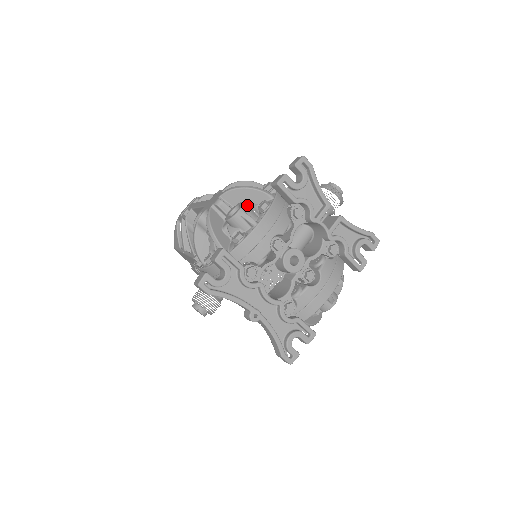
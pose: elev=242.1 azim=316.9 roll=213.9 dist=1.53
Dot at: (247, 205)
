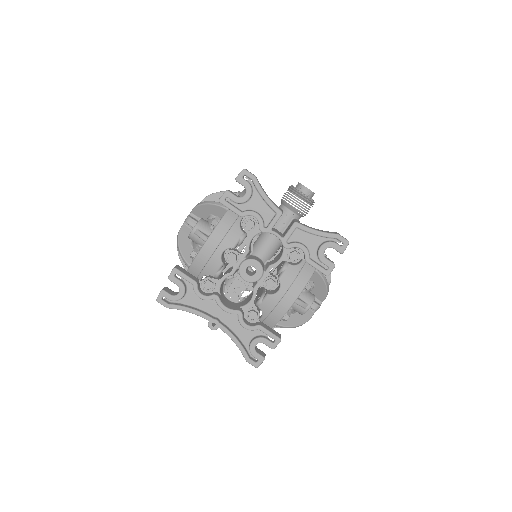
Dot at: (208, 220)
